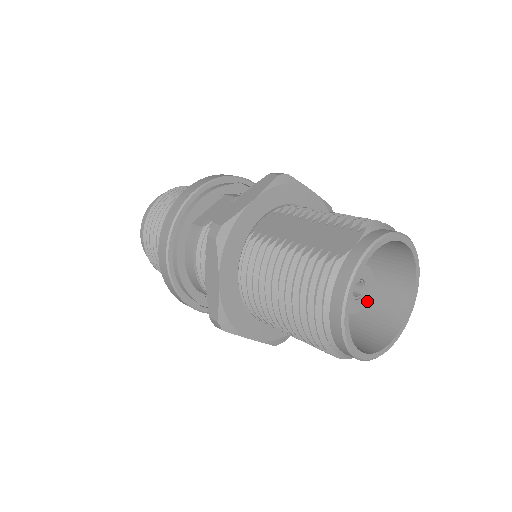
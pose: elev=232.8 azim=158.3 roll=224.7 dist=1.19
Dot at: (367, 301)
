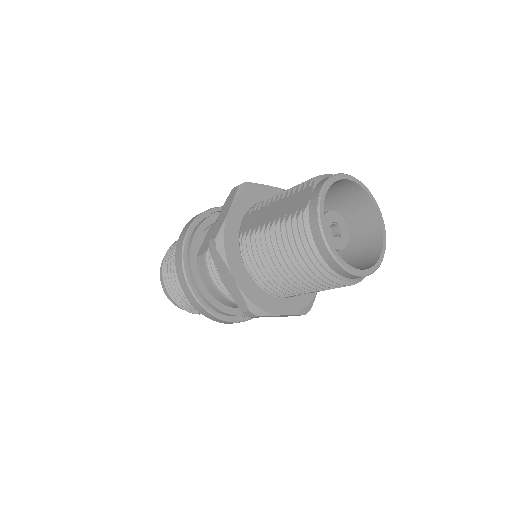
Dot at: (348, 237)
